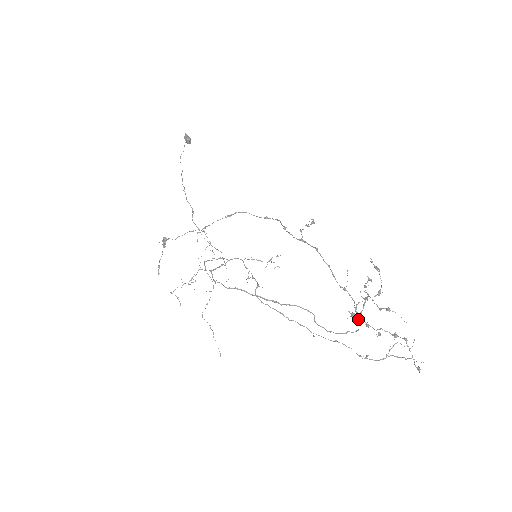
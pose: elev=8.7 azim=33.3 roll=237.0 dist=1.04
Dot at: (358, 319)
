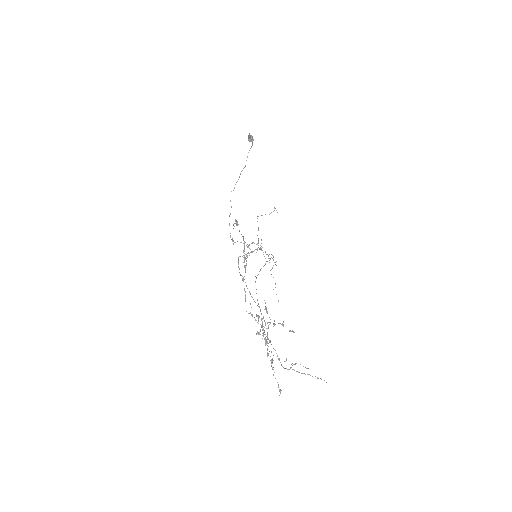
Dot at: (291, 331)
